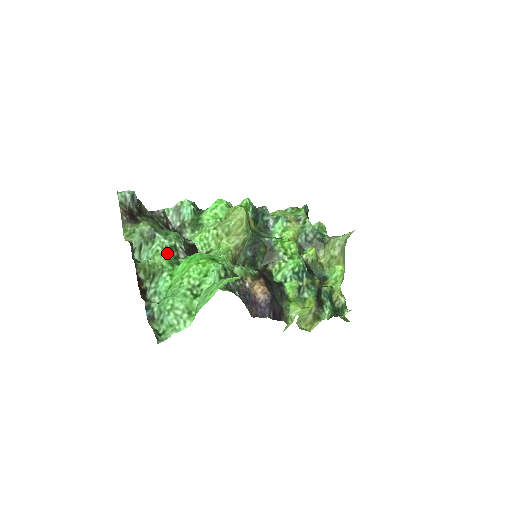
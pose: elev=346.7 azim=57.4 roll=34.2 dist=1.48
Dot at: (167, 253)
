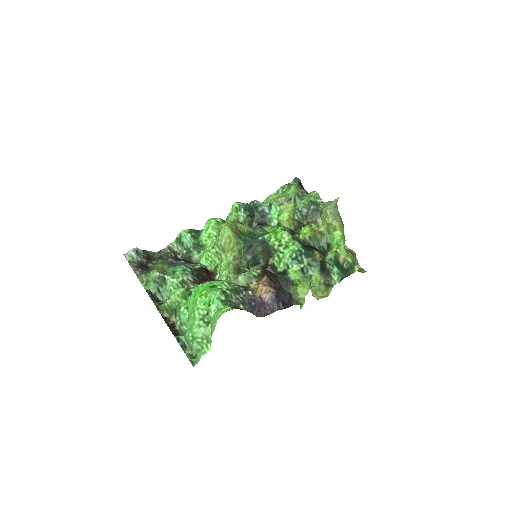
Dot at: (179, 290)
